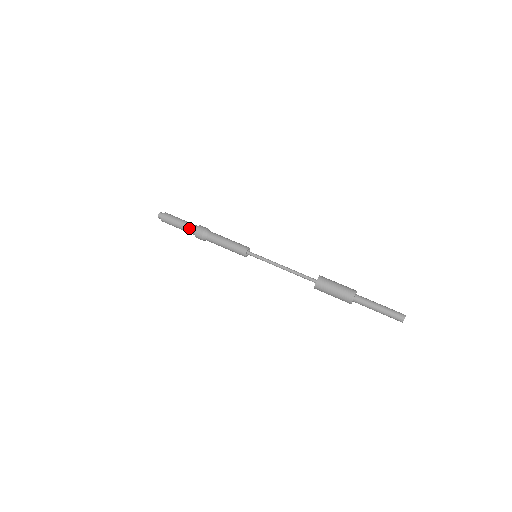
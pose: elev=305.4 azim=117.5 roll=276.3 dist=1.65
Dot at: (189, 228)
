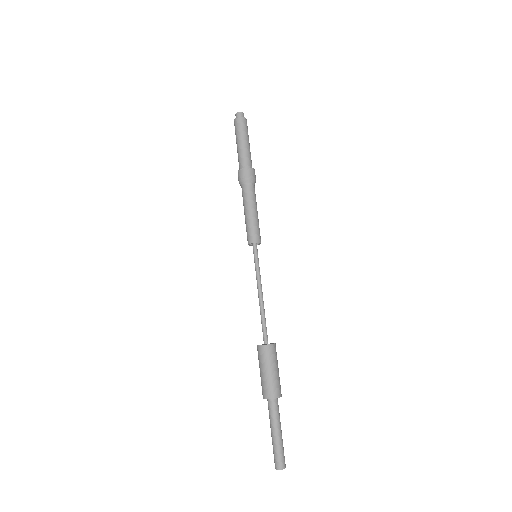
Dot at: (238, 161)
